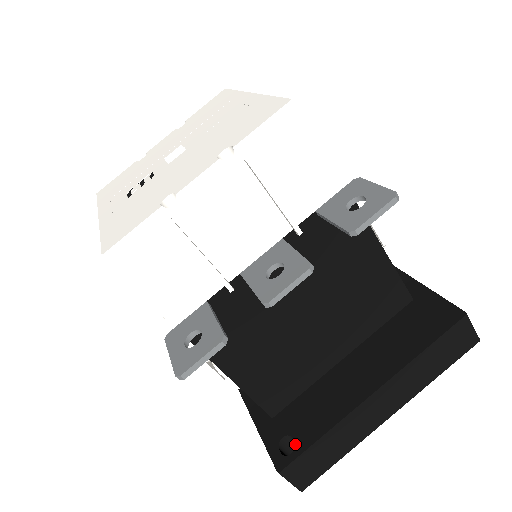
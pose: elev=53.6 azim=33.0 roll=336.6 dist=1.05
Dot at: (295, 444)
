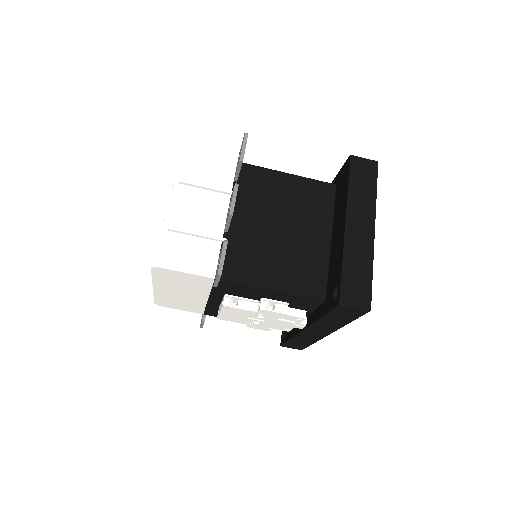
Dot at: (337, 287)
